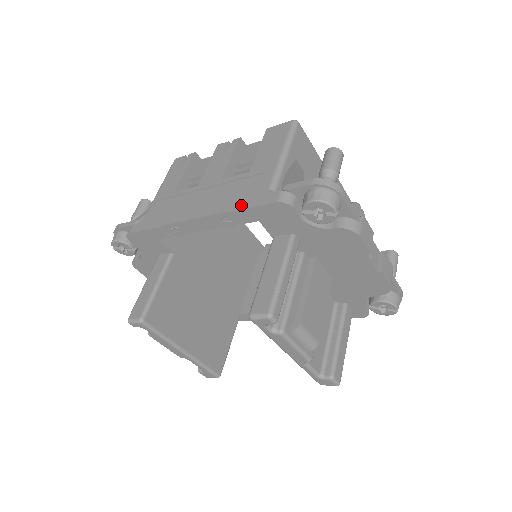
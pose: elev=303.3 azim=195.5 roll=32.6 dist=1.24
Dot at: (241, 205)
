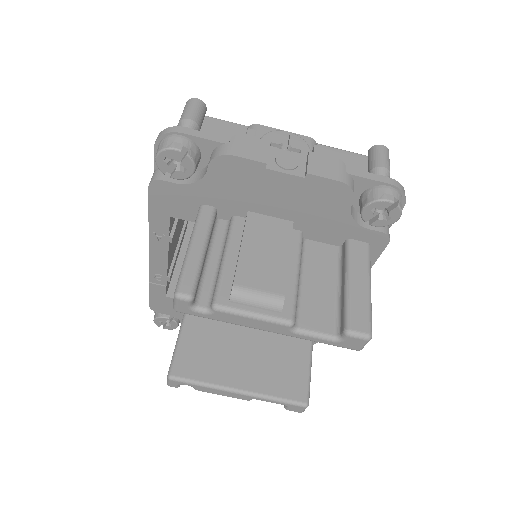
Dot at: occluded
